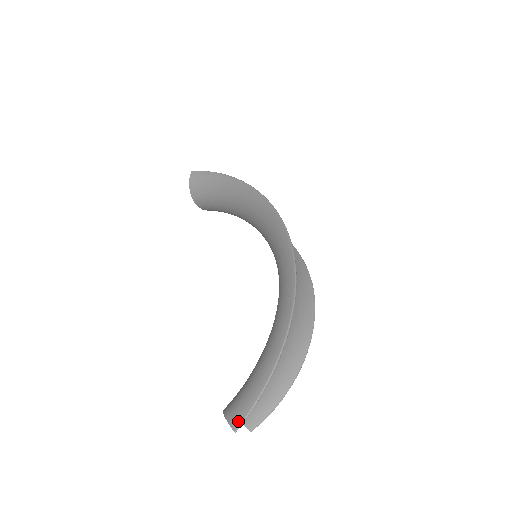
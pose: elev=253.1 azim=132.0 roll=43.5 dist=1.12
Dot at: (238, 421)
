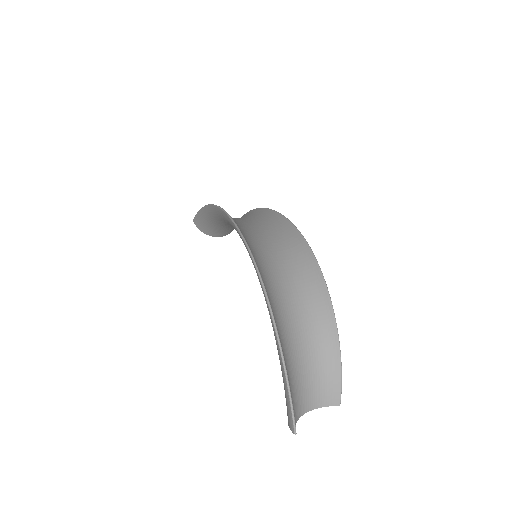
Dot at: (291, 424)
